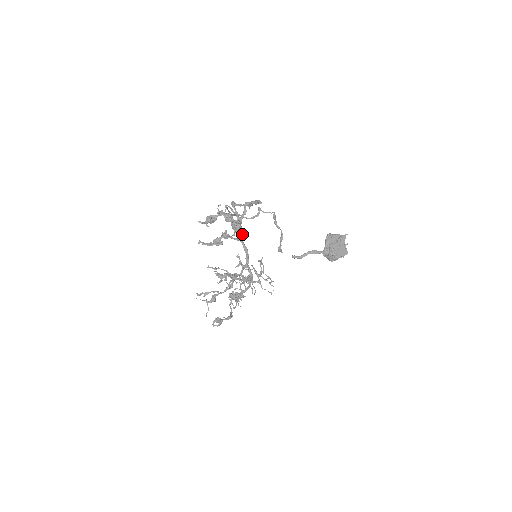
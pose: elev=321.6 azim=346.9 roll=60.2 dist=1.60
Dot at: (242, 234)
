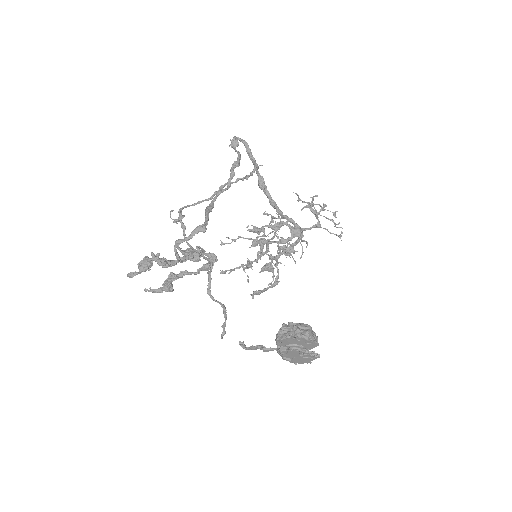
Dot at: occluded
